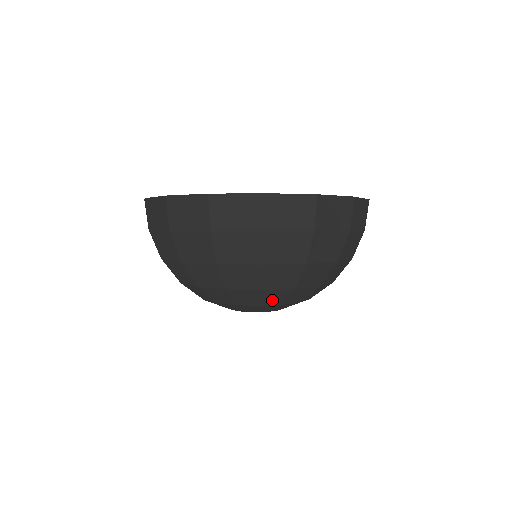
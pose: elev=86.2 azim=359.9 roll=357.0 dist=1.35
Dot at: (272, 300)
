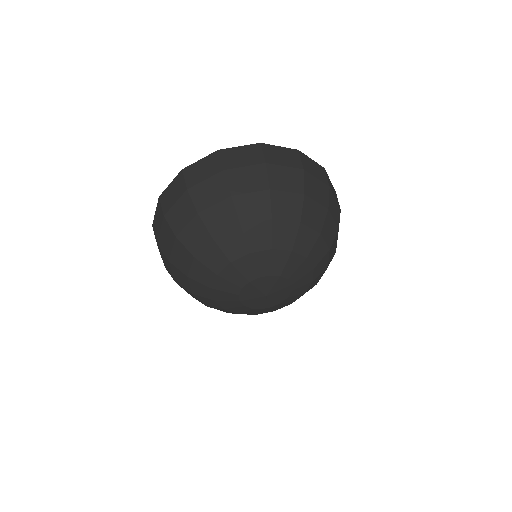
Dot at: (235, 250)
